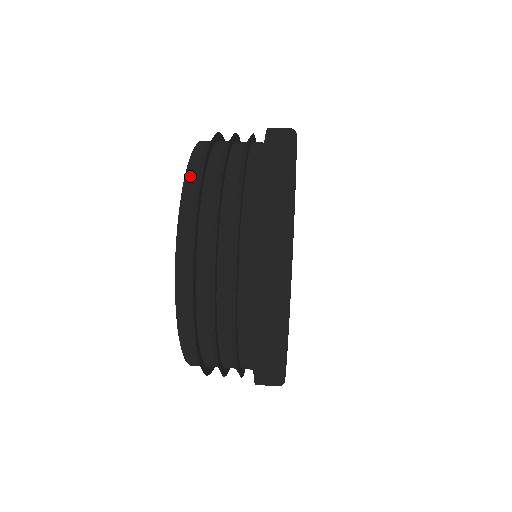
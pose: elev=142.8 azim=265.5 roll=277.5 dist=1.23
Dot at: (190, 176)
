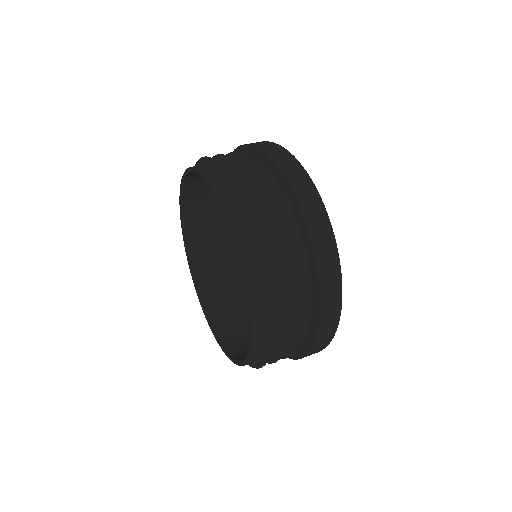
Dot at: (253, 282)
